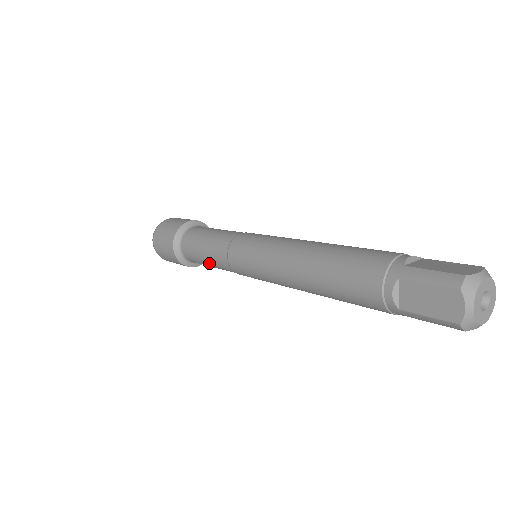
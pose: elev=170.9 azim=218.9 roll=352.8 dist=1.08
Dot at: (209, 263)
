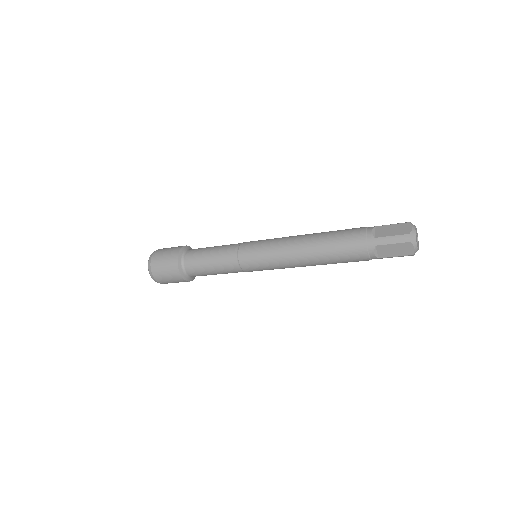
Dot at: (213, 257)
